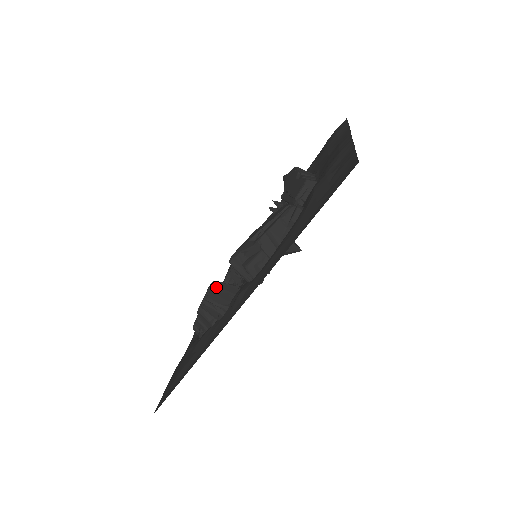
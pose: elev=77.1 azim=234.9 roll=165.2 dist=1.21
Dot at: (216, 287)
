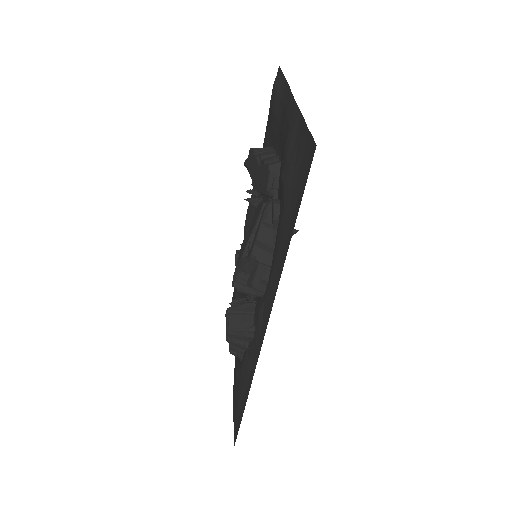
Dot at: (232, 313)
